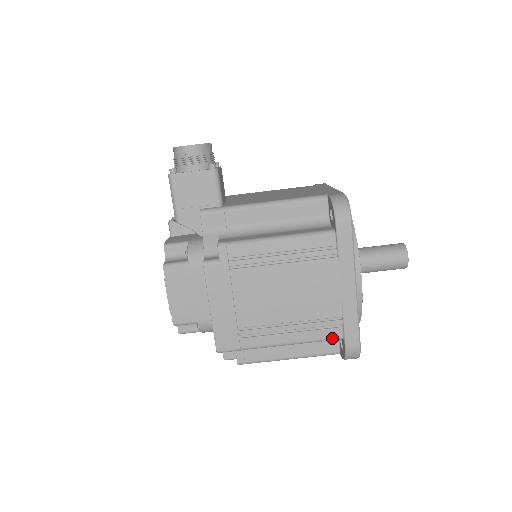
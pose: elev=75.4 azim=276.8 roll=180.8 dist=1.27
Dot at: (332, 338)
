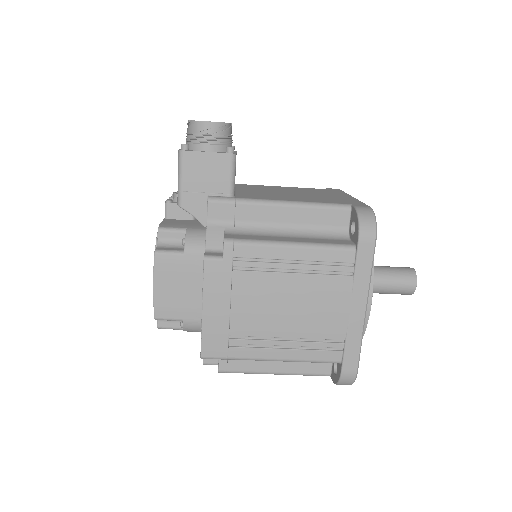
Dot at: (329, 361)
